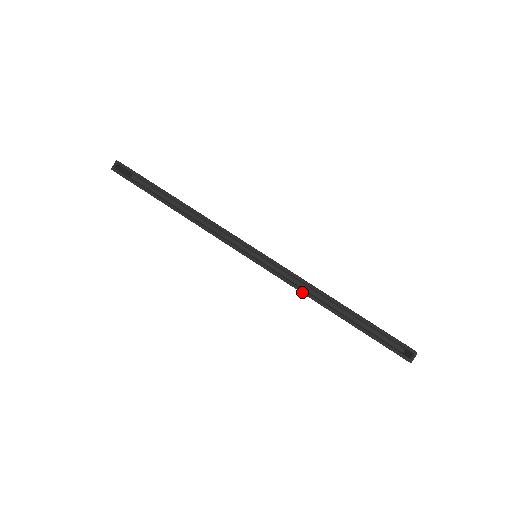
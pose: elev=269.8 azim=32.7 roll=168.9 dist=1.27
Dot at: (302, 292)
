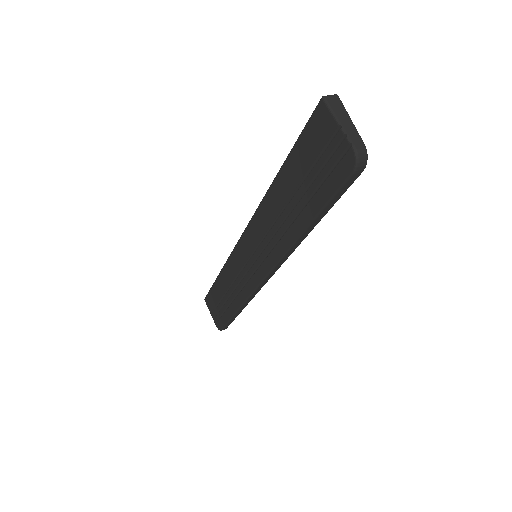
Dot at: (261, 201)
